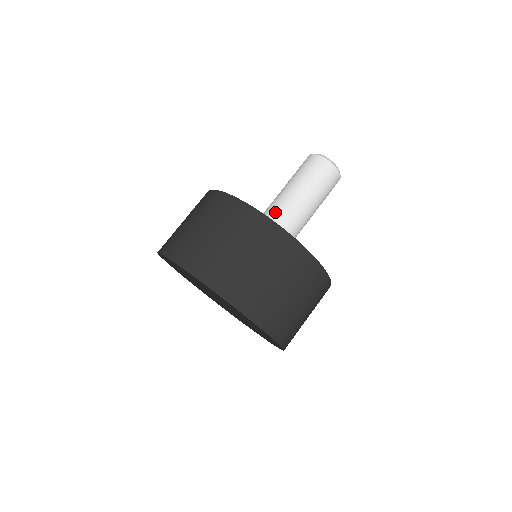
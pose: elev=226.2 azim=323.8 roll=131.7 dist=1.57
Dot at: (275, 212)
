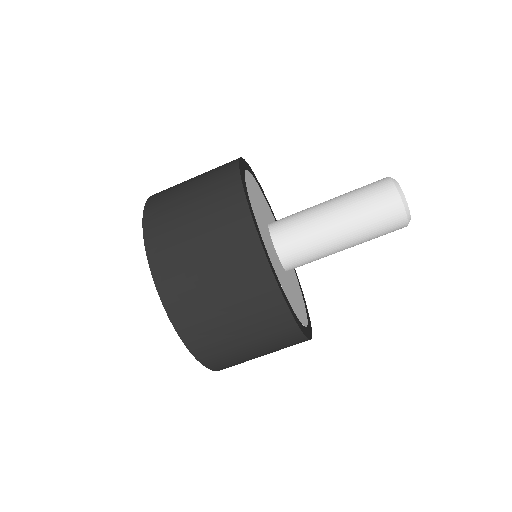
Dot at: (301, 228)
